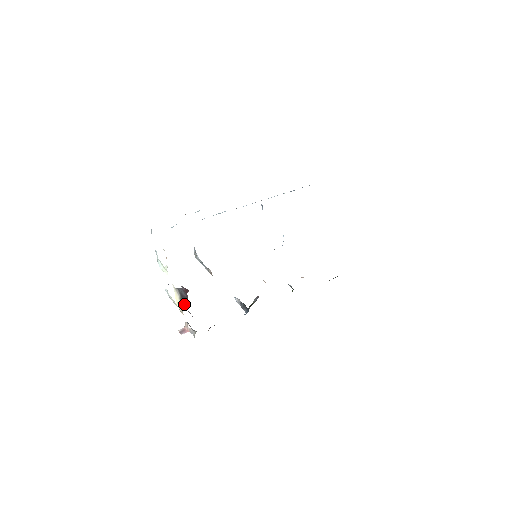
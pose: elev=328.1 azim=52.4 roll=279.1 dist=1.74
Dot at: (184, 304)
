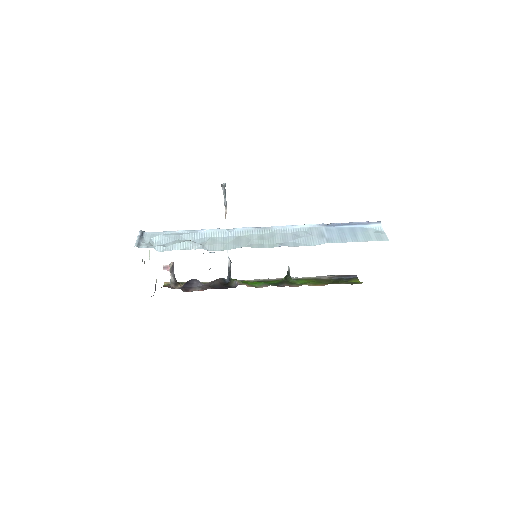
Dot at: occluded
